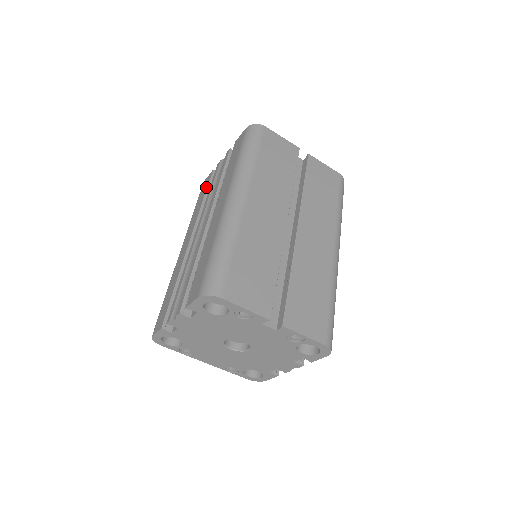
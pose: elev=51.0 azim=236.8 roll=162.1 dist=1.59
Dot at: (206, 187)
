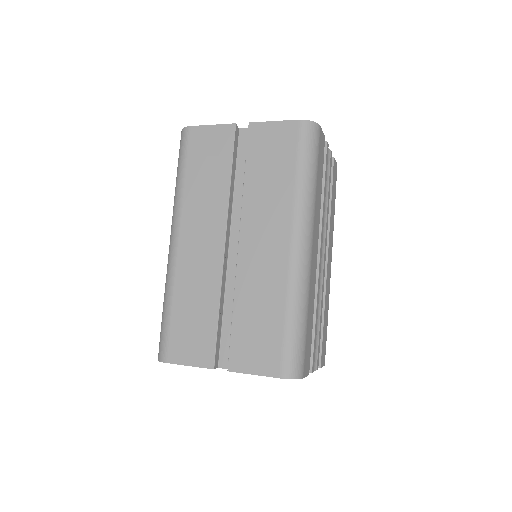
Dot at: occluded
